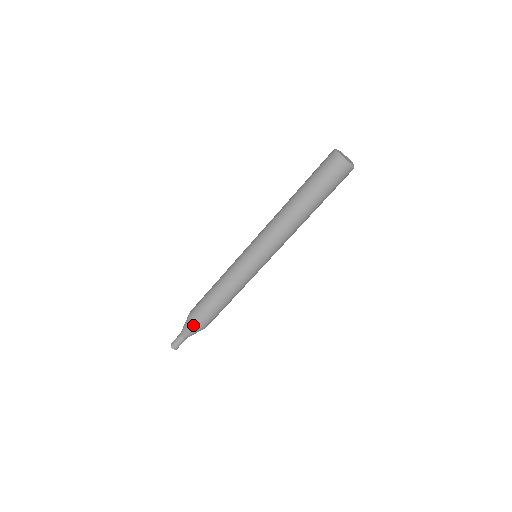
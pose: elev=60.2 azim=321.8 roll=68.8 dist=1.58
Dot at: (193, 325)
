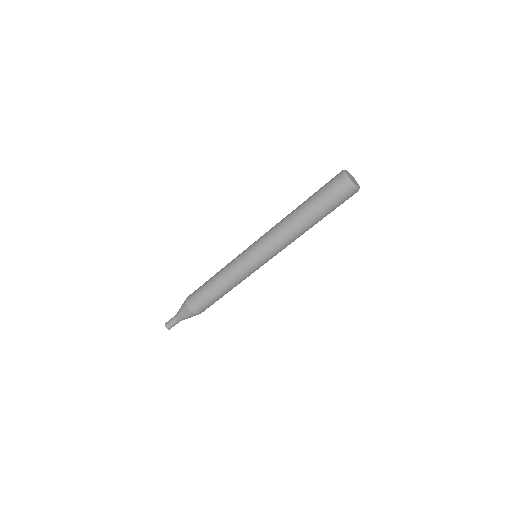
Dot at: (195, 315)
